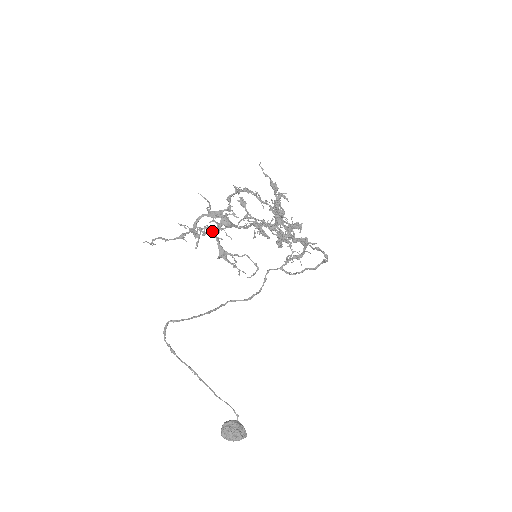
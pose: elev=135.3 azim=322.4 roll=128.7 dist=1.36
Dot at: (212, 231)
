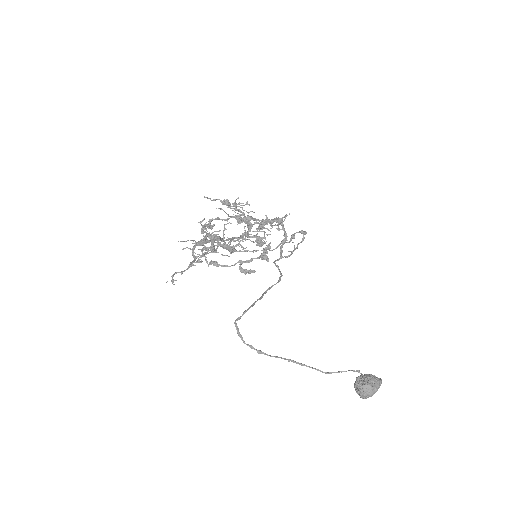
Dot at: (210, 246)
